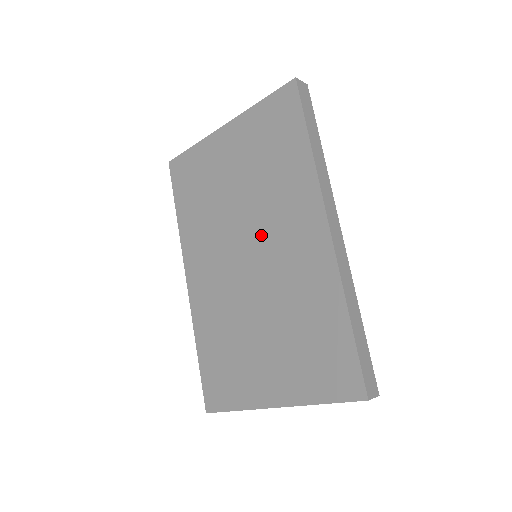
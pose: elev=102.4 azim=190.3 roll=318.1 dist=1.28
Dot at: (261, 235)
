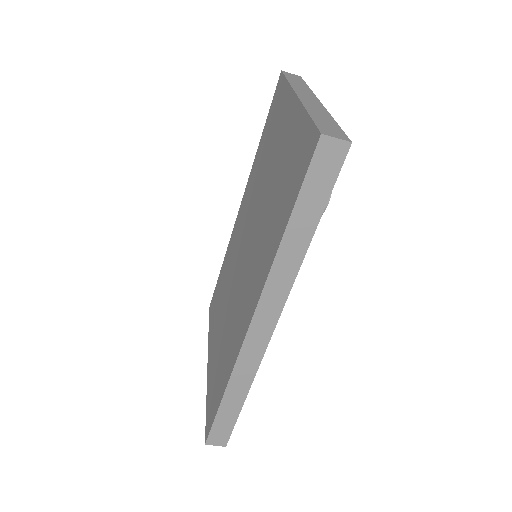
Dot at: (250, 252)
